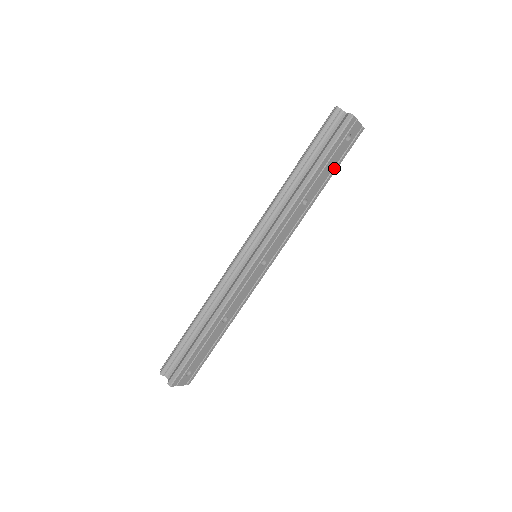
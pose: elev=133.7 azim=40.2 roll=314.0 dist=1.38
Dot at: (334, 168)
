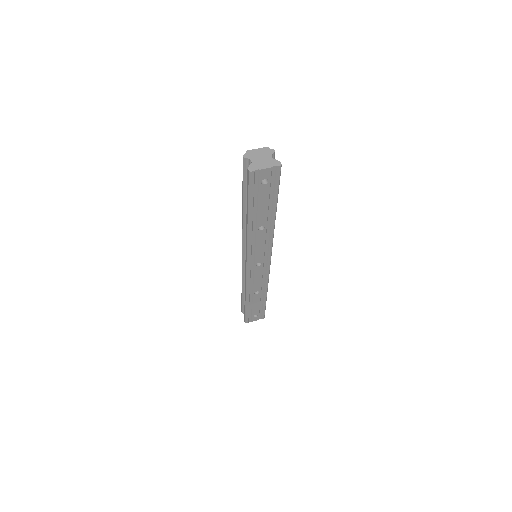
Dot at: (273, 200)
